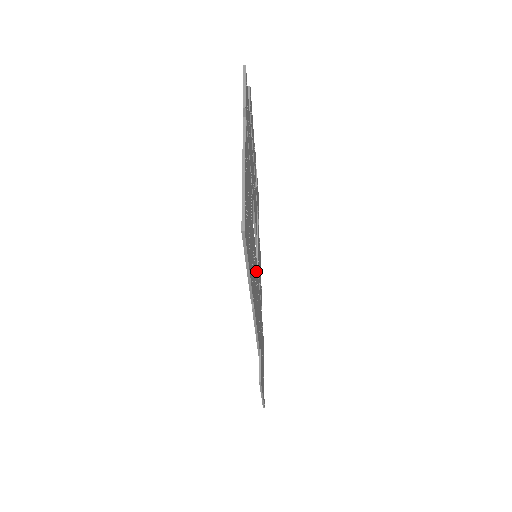
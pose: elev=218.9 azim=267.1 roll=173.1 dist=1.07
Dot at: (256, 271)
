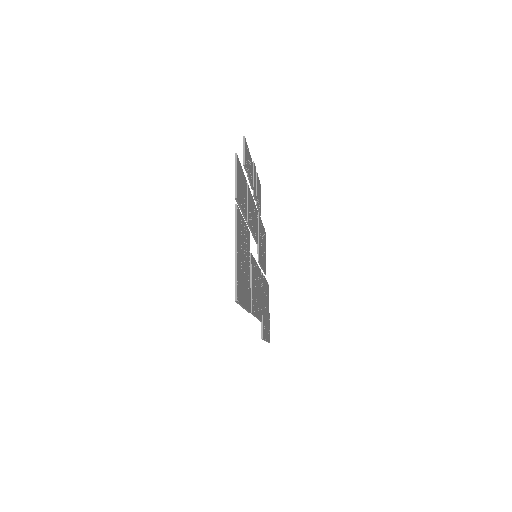
Dot at: (255, 272)
